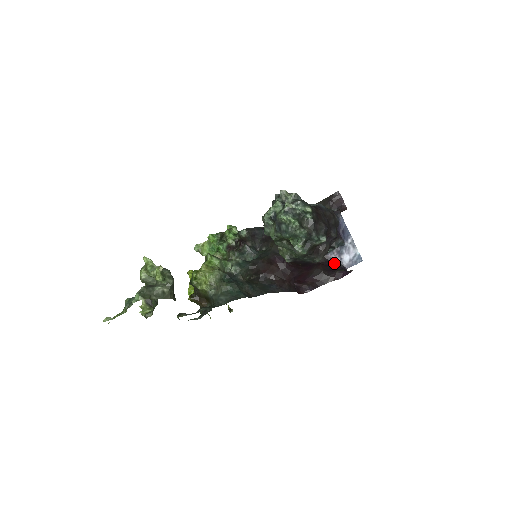
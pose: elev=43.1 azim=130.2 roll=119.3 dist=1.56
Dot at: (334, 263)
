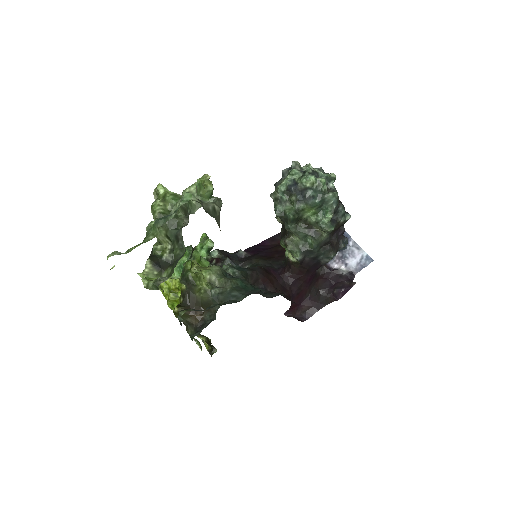
Dot at: (337, 272)
